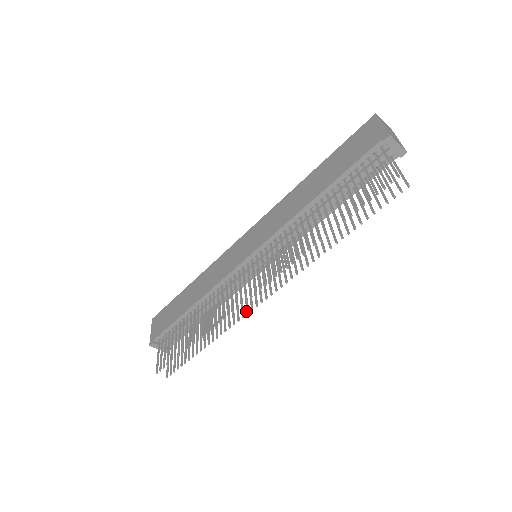
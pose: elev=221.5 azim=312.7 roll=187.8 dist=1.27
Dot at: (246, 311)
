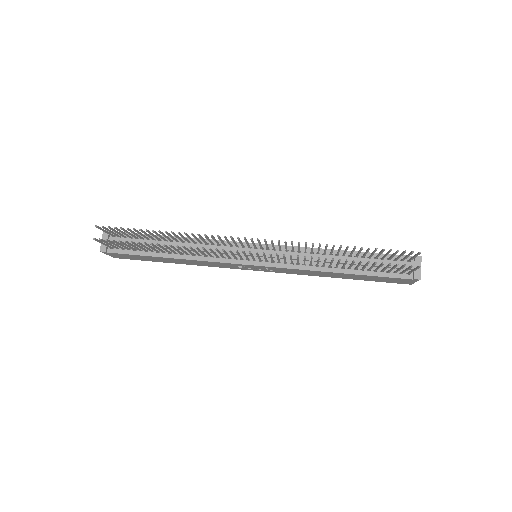
Dot at: (223, 249)
